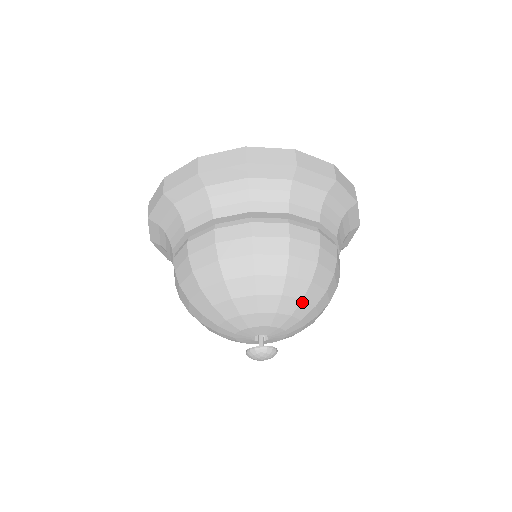
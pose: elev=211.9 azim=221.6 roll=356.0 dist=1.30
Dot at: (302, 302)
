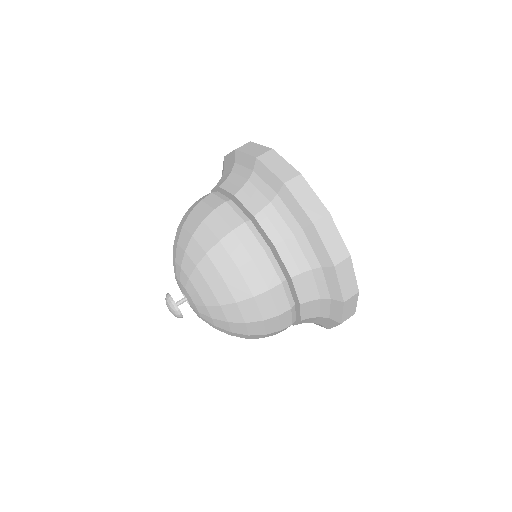
Dot at: (196, 269)
